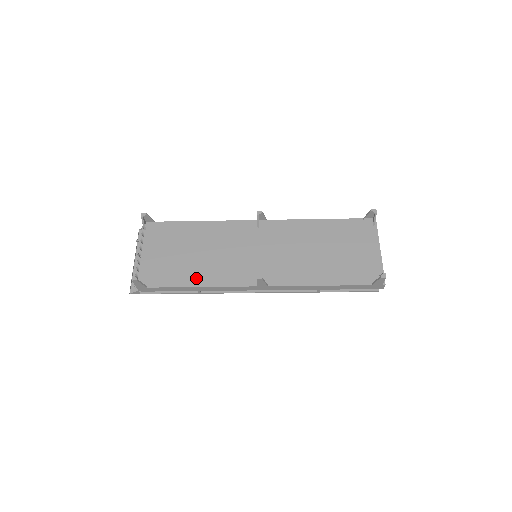
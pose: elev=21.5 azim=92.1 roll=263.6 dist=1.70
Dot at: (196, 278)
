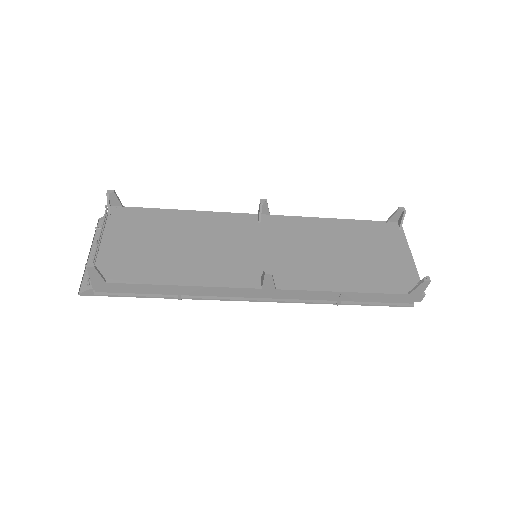
Dot at: (177, 274)
